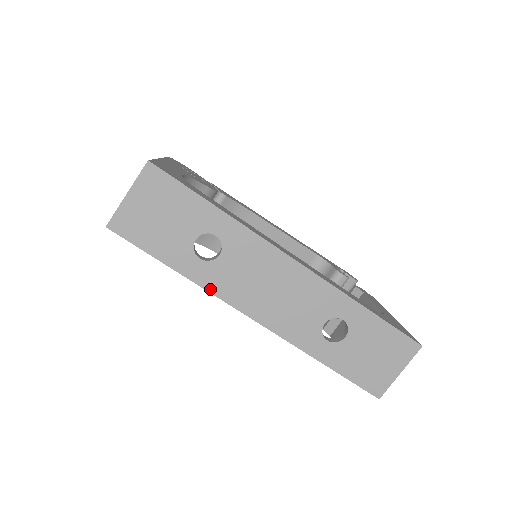
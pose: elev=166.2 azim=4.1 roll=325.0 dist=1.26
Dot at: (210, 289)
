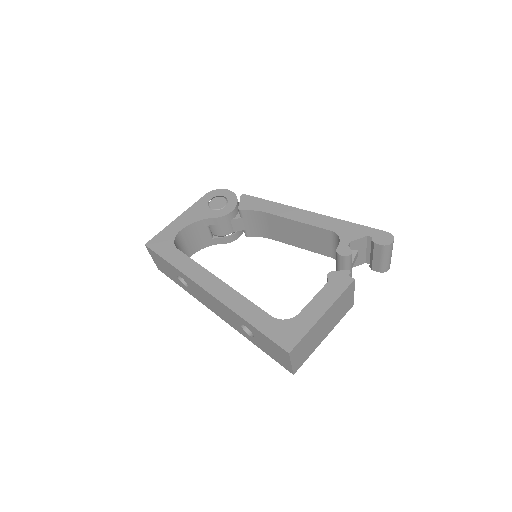
Dot at: (197, 299)
